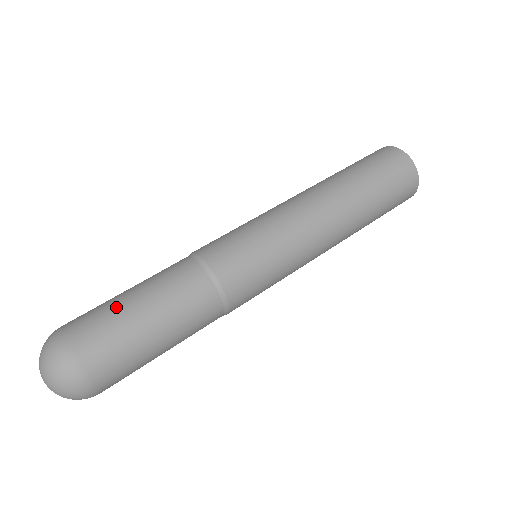
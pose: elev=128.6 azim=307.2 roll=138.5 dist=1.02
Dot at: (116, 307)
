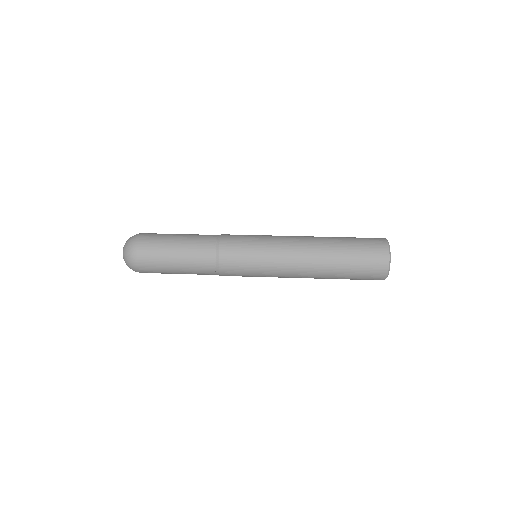
Dot at: (167, 239)
